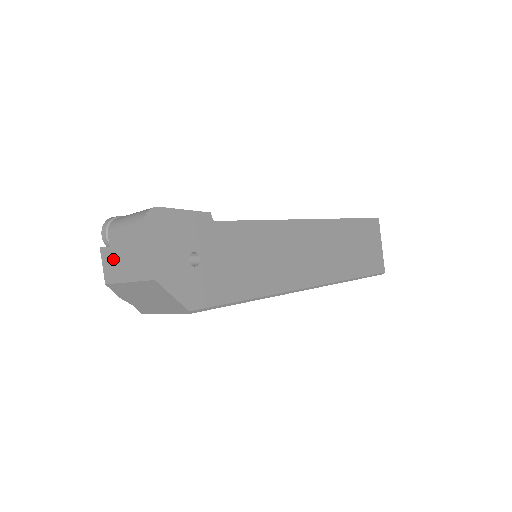
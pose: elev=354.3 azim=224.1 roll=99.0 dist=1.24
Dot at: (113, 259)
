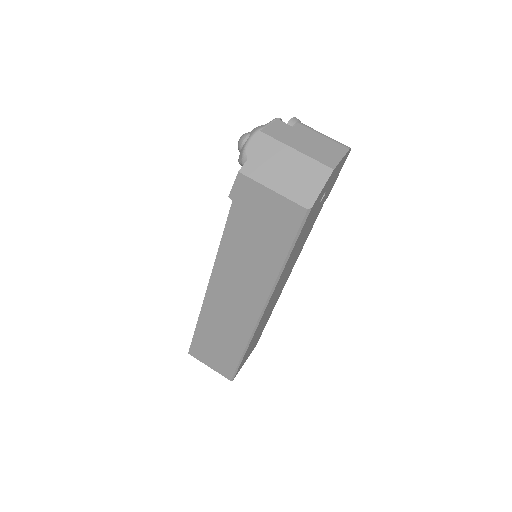
Dot at: (290, 132)
